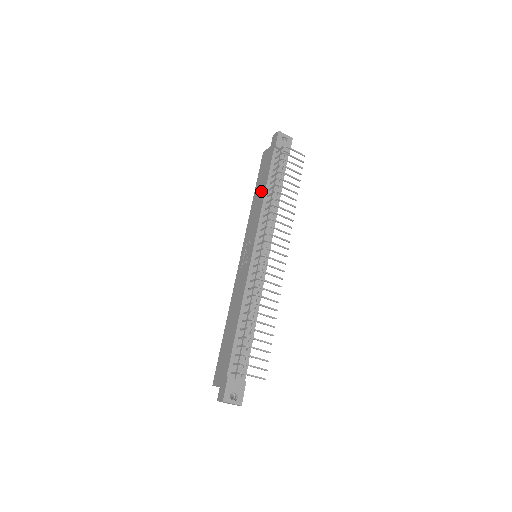
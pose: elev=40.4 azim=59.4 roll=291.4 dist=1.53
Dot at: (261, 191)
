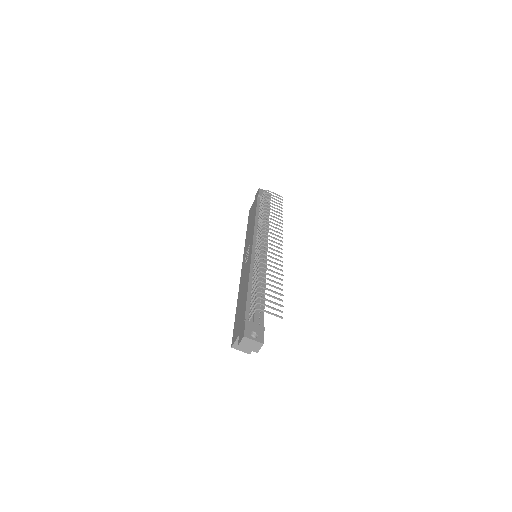
Dot at: (252, 220)
